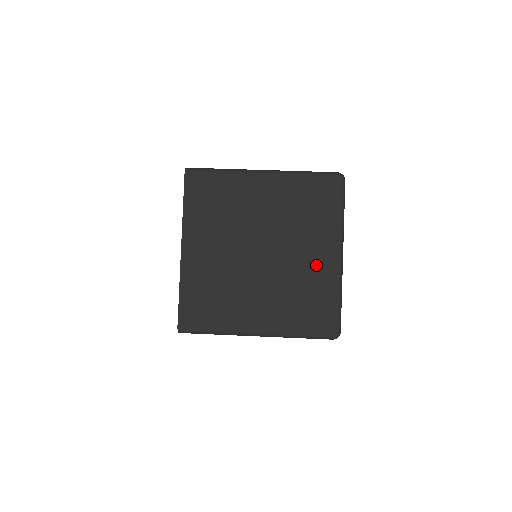
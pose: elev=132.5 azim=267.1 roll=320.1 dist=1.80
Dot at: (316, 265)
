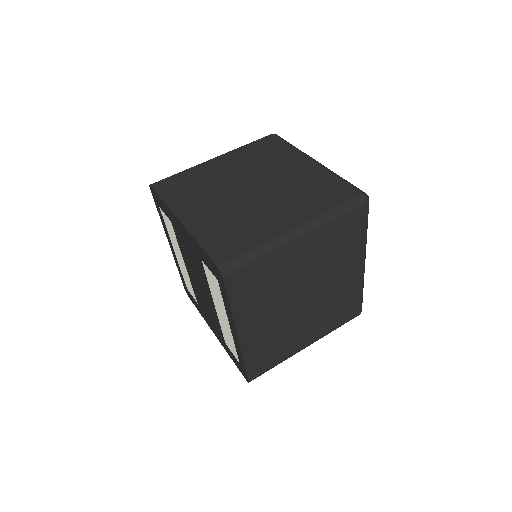
Dot at: (303, 172)
